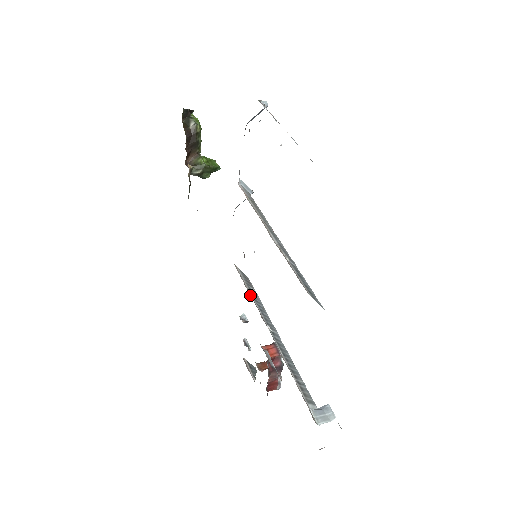
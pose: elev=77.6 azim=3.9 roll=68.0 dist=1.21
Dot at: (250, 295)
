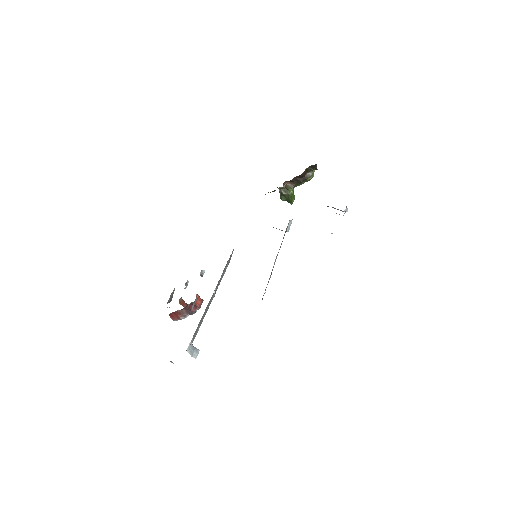
Dot at: (225, 267)
